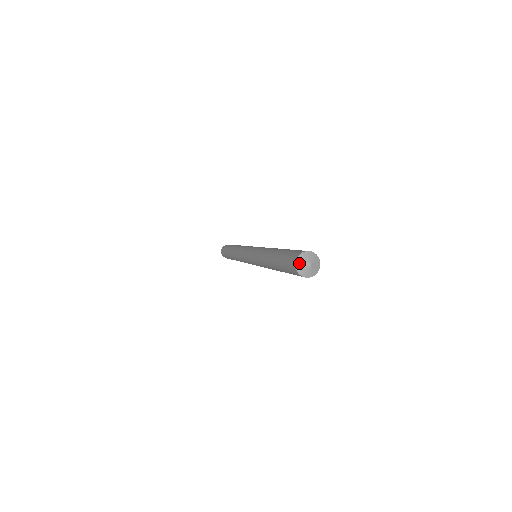
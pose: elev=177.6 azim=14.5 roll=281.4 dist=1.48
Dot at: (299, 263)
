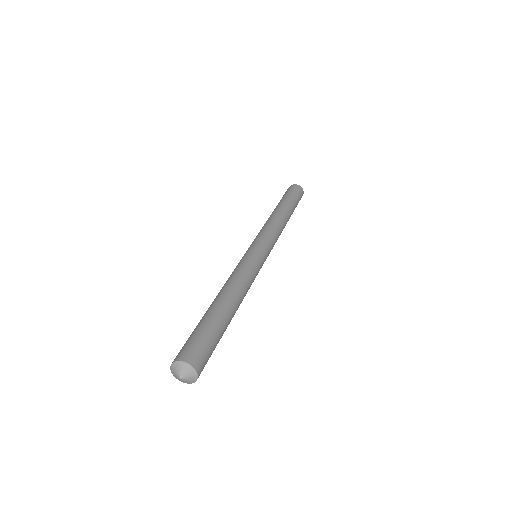
Dot at: (175, 377)
